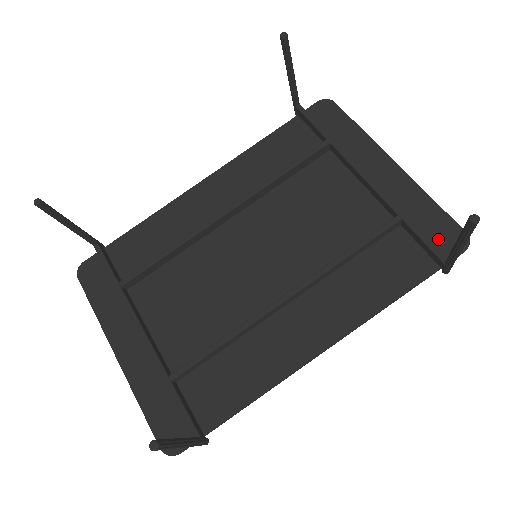
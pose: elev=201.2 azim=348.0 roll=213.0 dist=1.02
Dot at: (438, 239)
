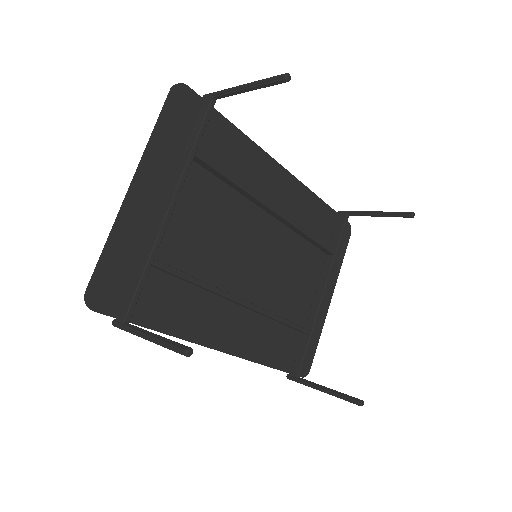
Dot at: occluded
